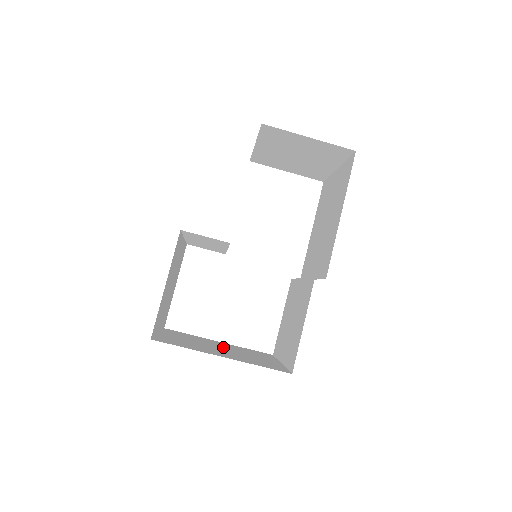
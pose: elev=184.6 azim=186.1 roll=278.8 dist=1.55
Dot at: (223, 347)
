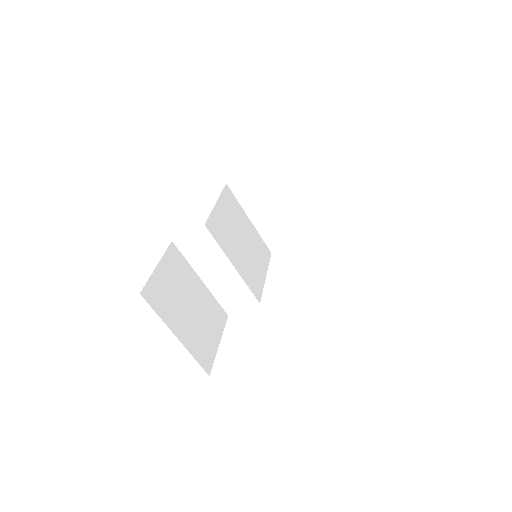
Dot at: occluded
